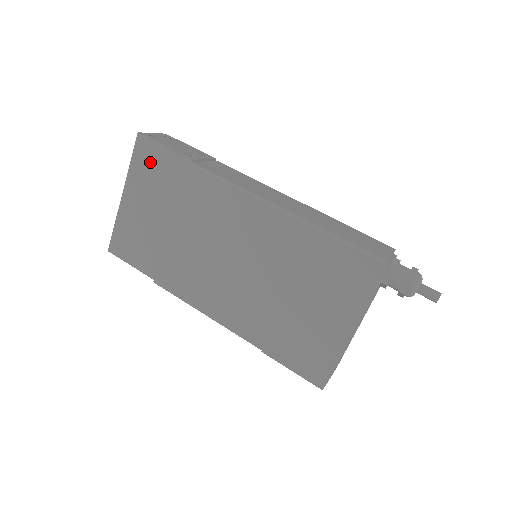
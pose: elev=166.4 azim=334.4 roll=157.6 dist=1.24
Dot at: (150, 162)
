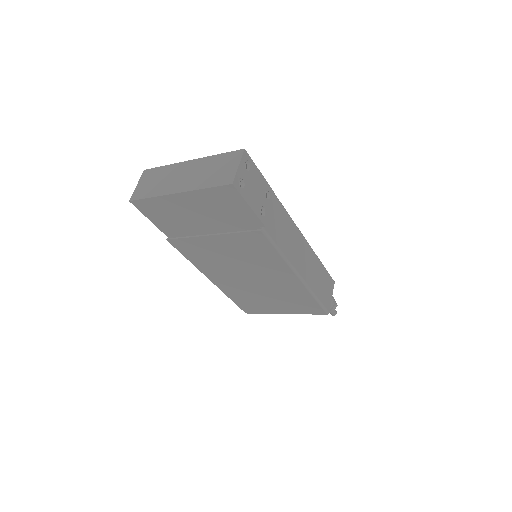
Dot at: (226, 202)
